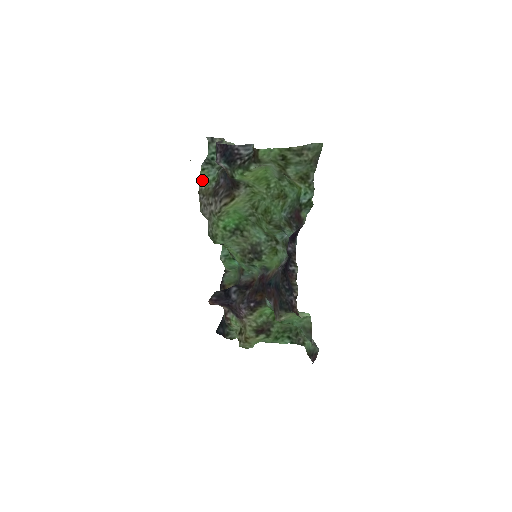
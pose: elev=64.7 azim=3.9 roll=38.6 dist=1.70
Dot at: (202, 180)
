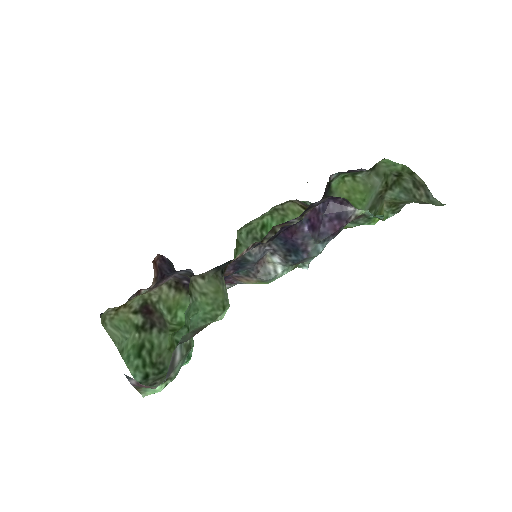
Dot at: occluded
